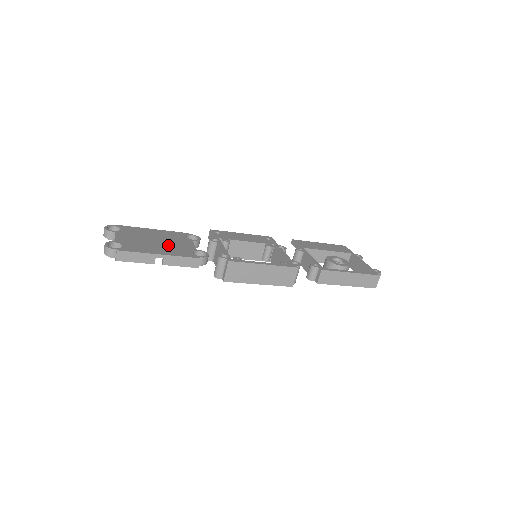
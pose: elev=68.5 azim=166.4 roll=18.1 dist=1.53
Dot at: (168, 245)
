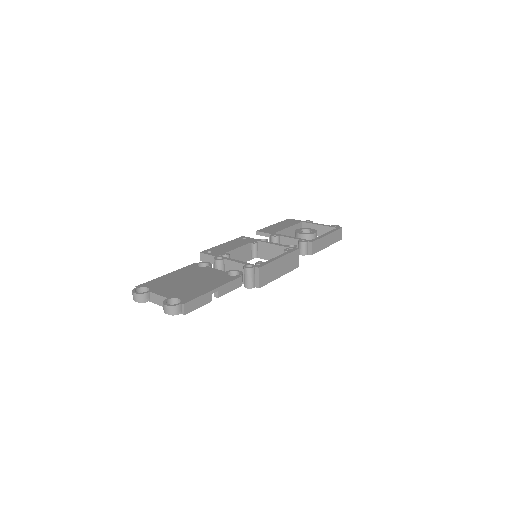
Dot at: (203, 279)
